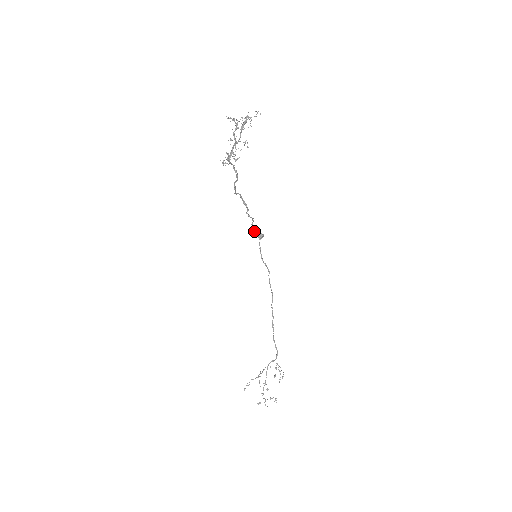
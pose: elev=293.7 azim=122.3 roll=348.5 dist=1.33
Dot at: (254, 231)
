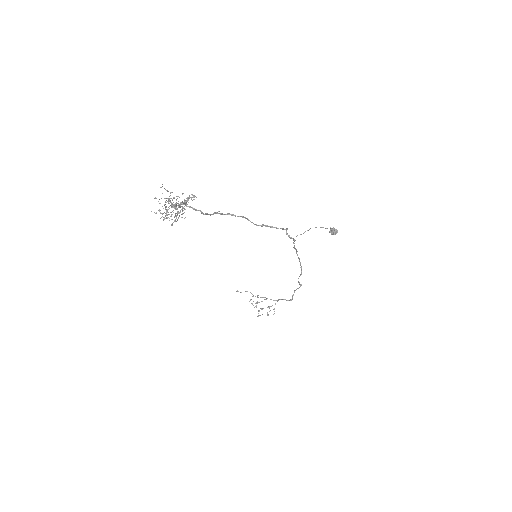
Dot at: occluded
